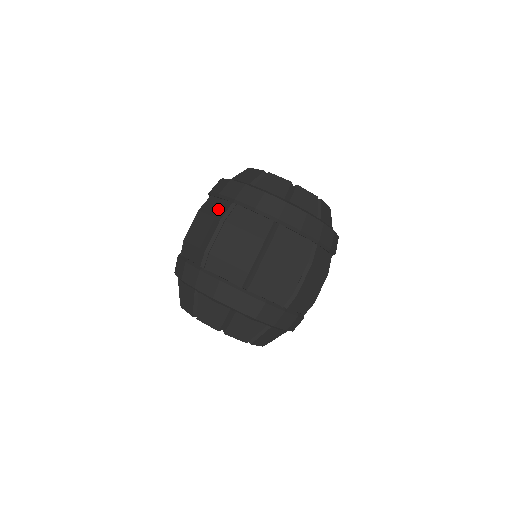
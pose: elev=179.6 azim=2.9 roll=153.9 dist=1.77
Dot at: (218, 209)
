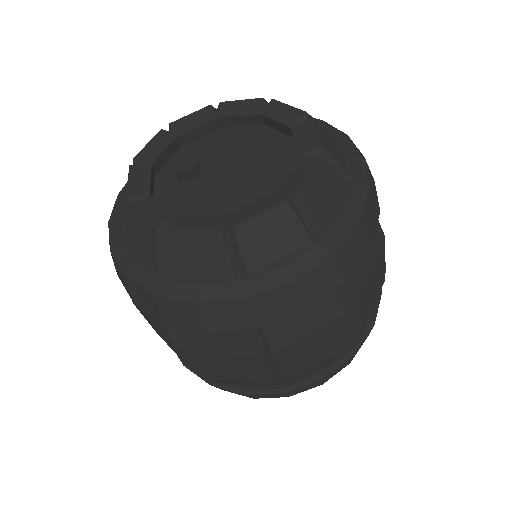
Dot at: occluded
